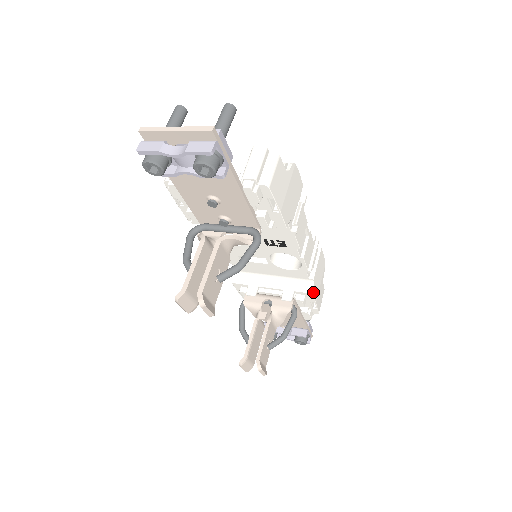
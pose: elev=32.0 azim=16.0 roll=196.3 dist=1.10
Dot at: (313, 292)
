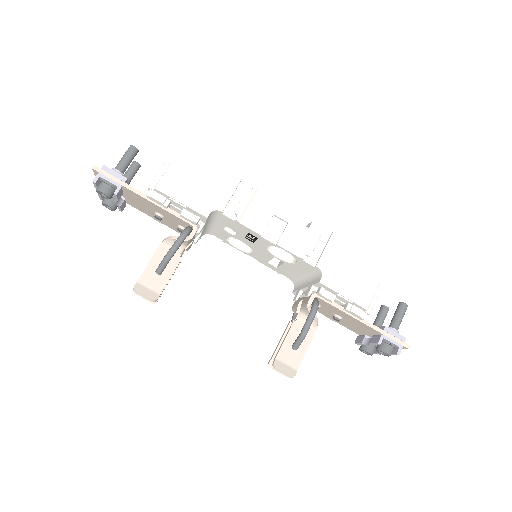
Dot at: (323, 281)
